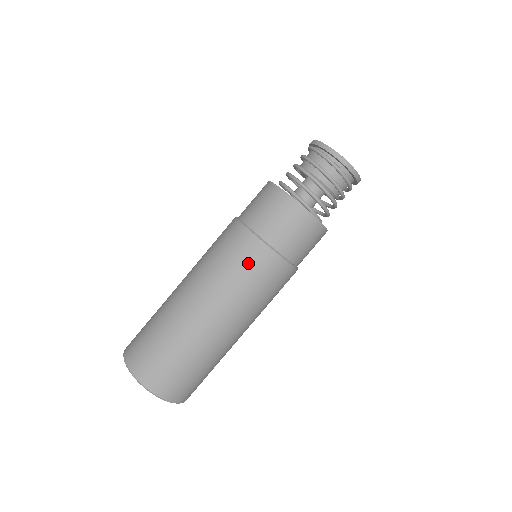
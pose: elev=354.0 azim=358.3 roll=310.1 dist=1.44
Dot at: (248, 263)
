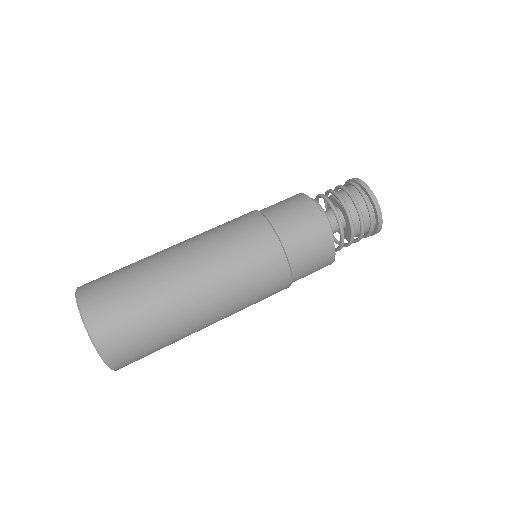
Dot at: (266, 280)
